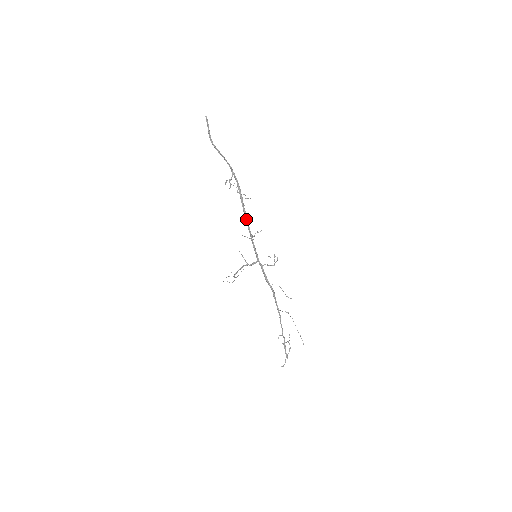
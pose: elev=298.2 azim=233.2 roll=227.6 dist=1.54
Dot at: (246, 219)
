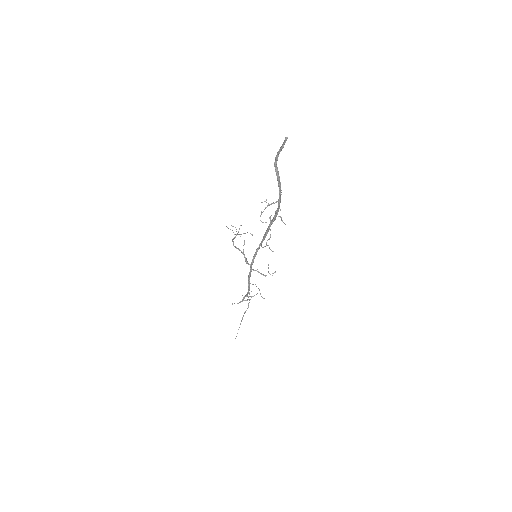
Dot at: (265, 235)
